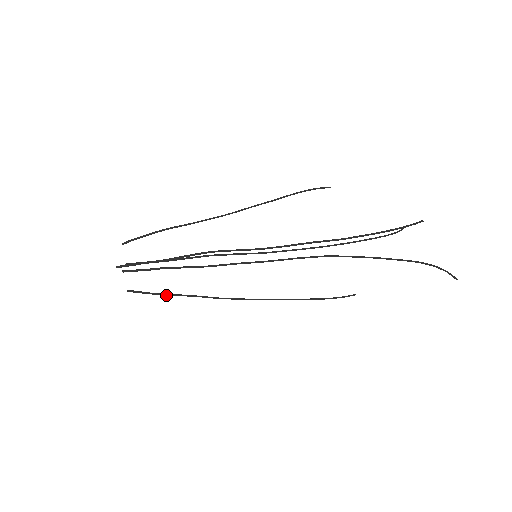
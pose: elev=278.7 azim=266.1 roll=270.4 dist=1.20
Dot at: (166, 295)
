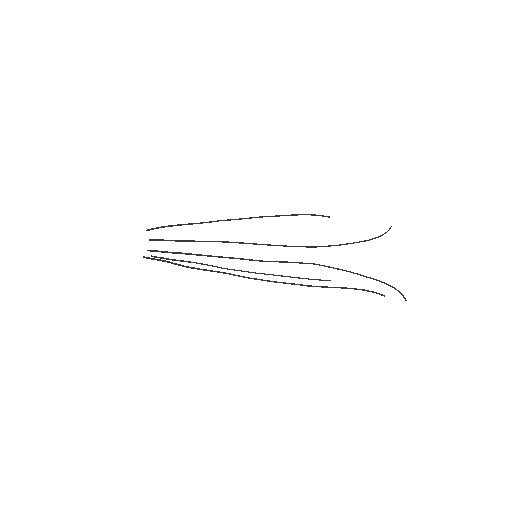
Dot at: (182, 261)
